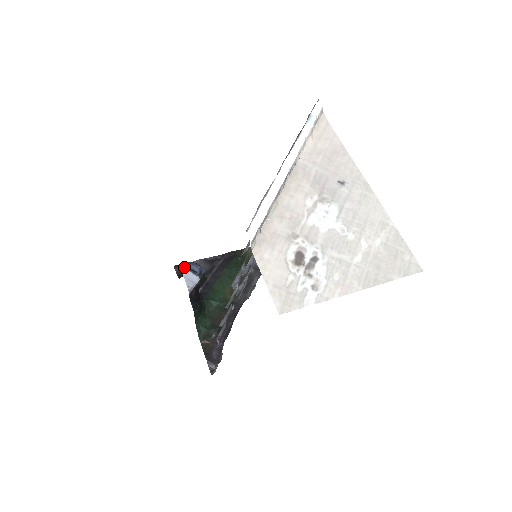
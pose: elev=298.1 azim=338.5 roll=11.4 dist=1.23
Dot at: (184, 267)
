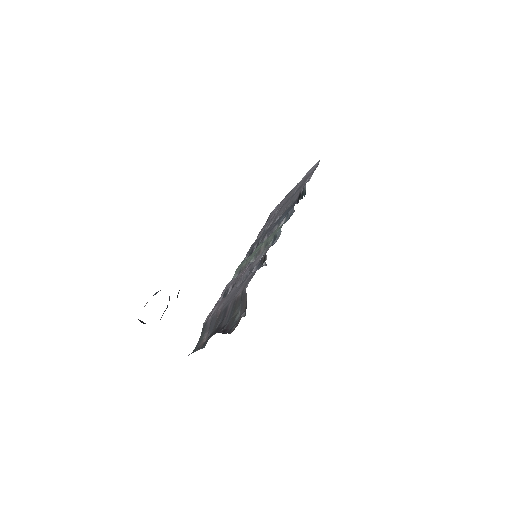
Dot at: occluded
